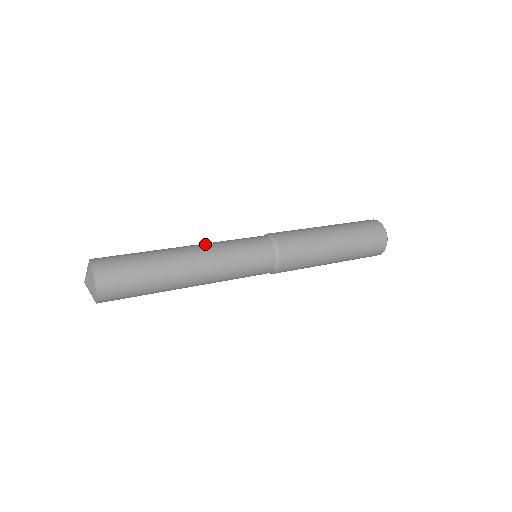
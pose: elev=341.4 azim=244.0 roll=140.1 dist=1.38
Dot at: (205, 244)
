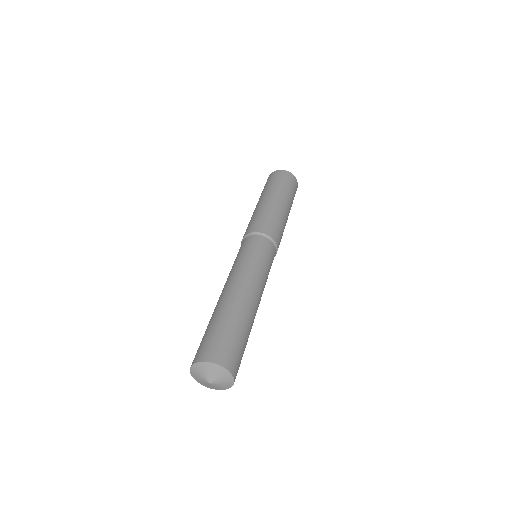
Dot at: (246, 277)
